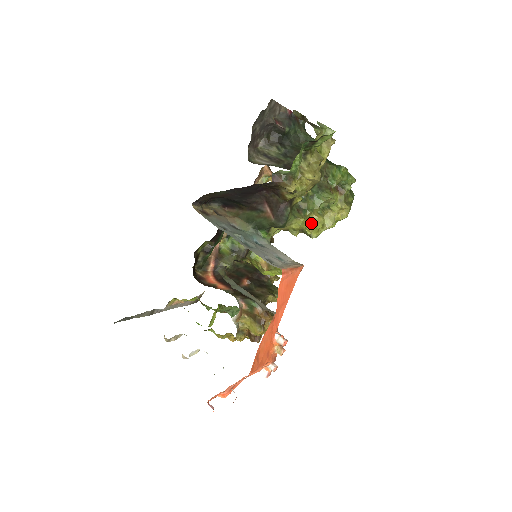
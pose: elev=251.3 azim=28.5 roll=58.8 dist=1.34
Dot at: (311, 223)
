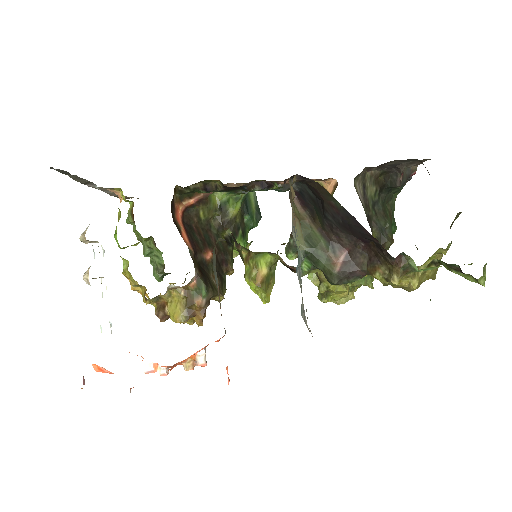
Dot at: occluded
